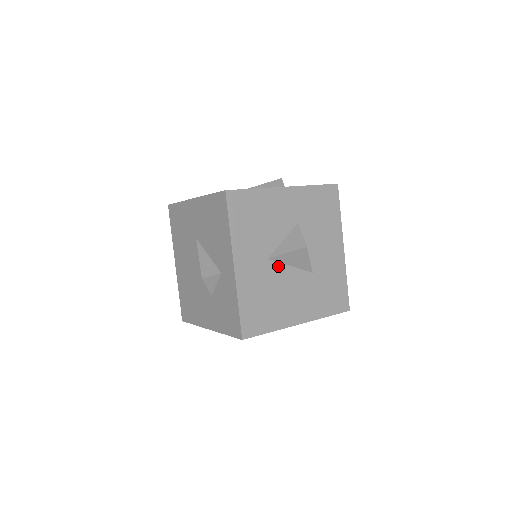
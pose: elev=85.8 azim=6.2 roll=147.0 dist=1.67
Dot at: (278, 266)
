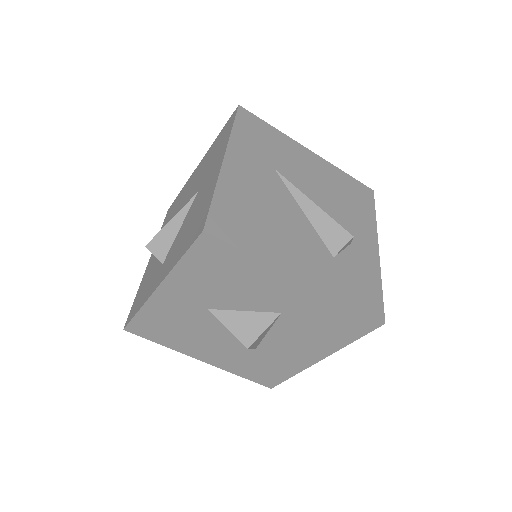
Dot at: (216, 320)
